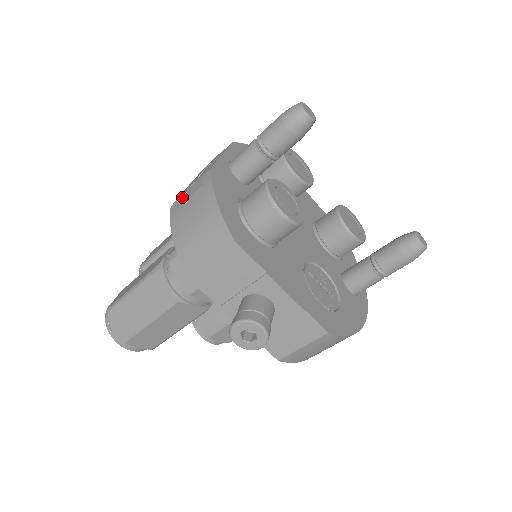
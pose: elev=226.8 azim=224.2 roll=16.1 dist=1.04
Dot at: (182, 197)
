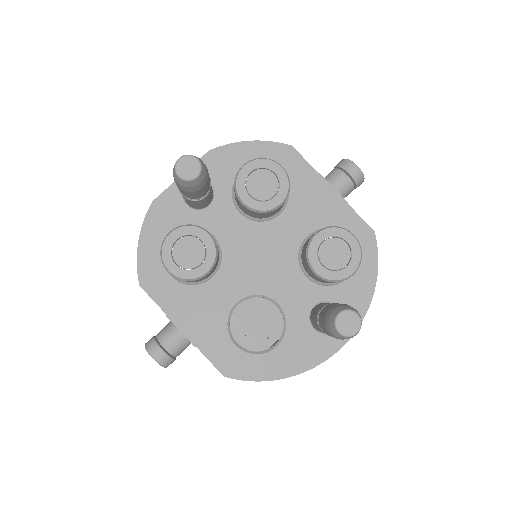
Dot at: occluded
